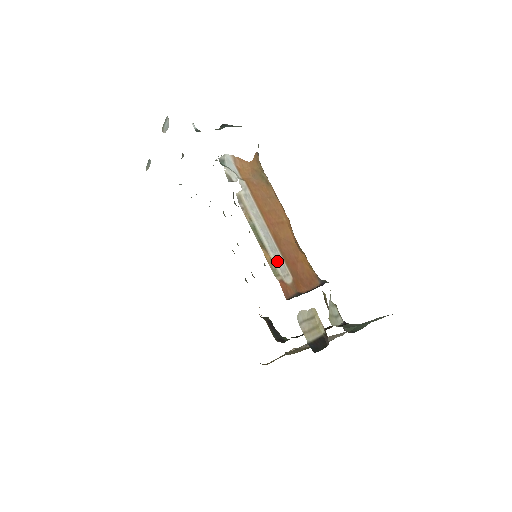
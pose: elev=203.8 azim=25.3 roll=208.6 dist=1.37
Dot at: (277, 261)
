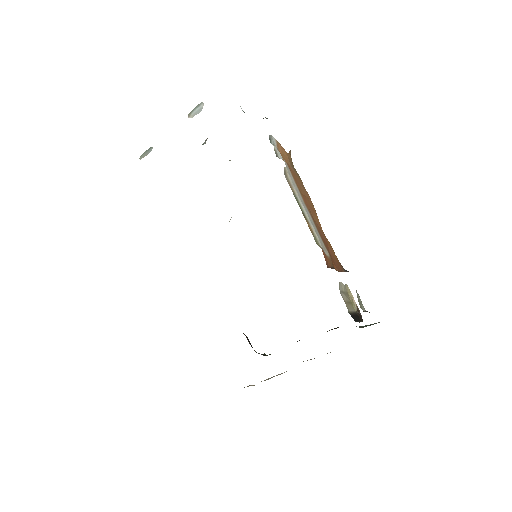
Dot at: (317, 234)
